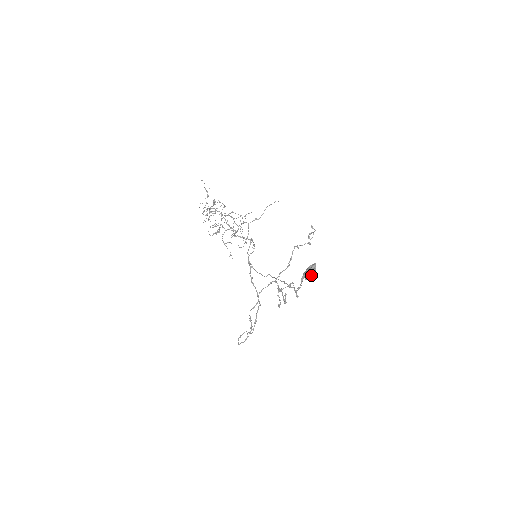
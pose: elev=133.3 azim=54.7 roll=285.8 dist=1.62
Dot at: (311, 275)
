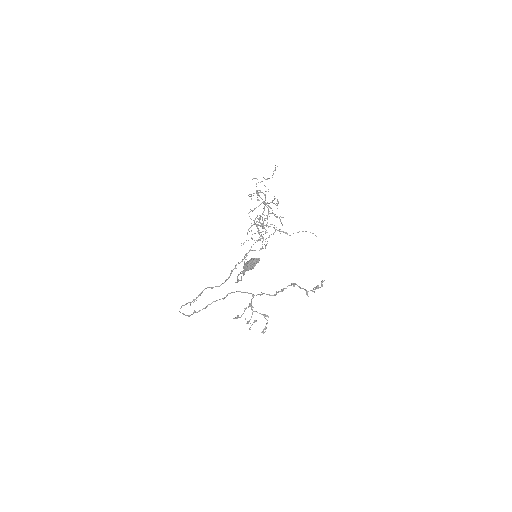
Dot at: (248, 265)
